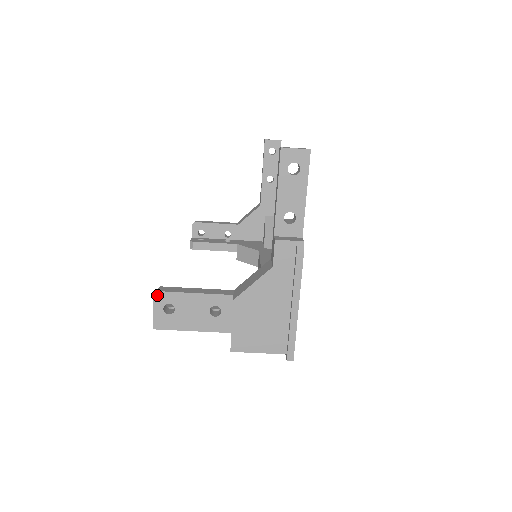
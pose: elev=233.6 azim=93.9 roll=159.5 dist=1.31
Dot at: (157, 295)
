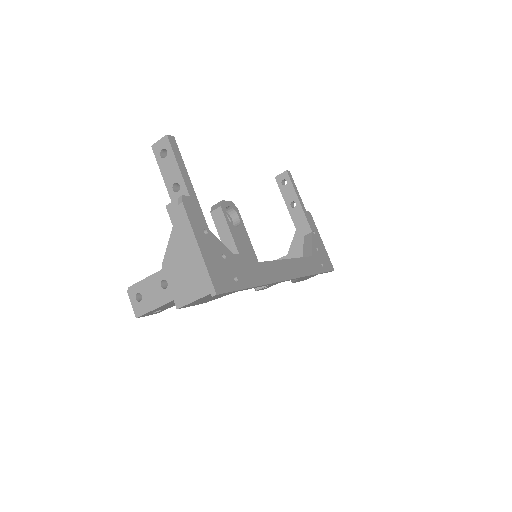
Dot at: (129, 290)
